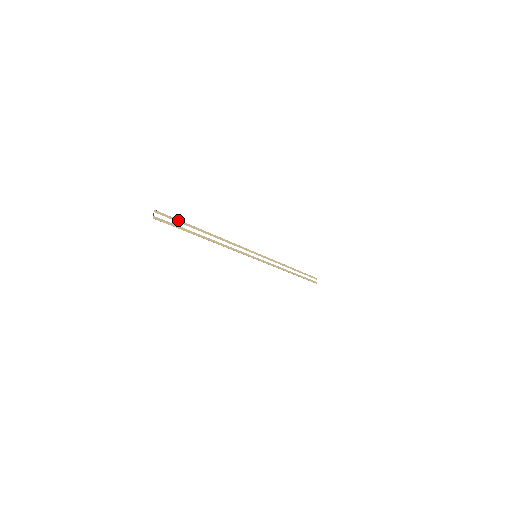
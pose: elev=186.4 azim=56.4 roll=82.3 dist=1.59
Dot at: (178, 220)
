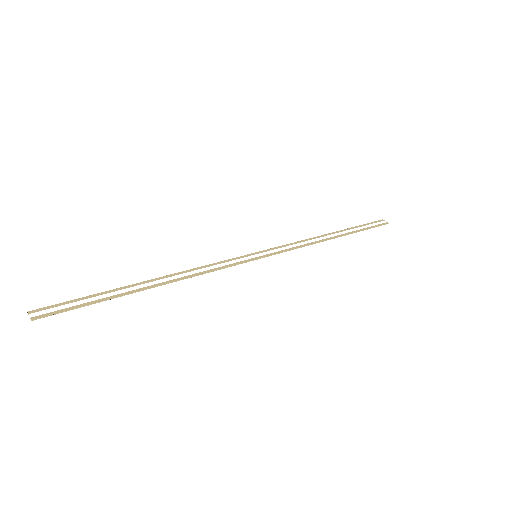
Dot at: (81, 298)
